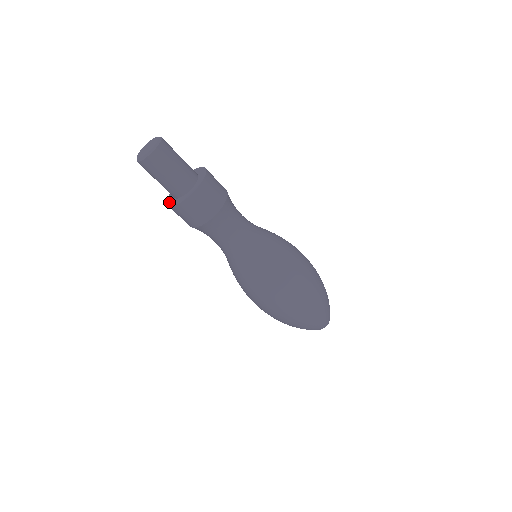
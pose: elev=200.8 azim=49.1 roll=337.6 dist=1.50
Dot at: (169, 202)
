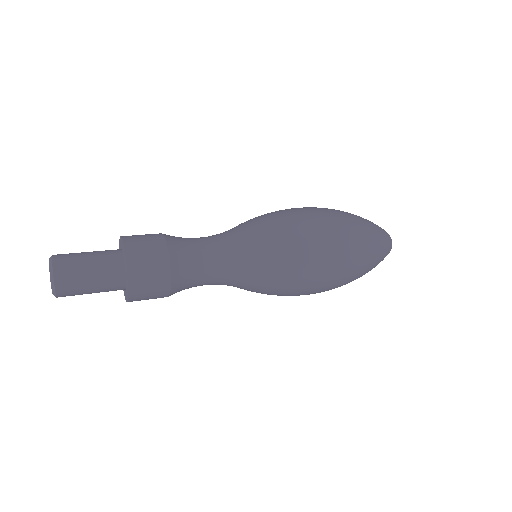
Dot at: occluded
